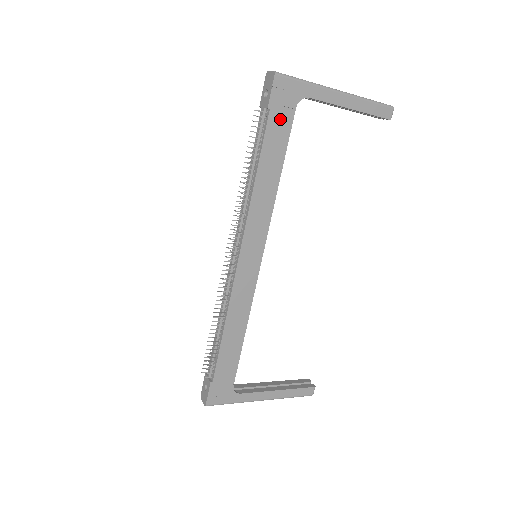
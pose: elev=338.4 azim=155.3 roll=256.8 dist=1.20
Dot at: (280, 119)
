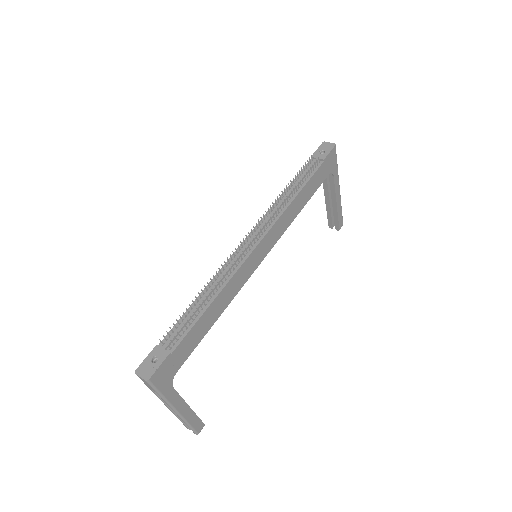
Dot at: (322, 173)
